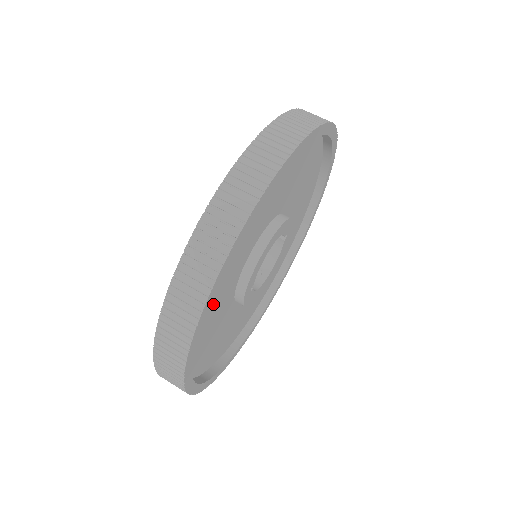
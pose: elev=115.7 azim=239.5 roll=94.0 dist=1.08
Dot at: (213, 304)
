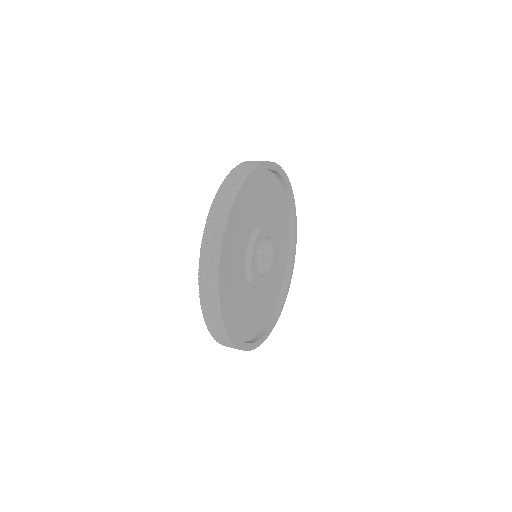
Dot at: (244, 212)
